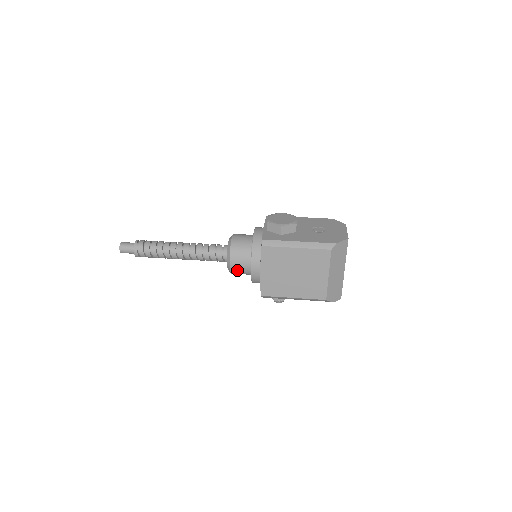
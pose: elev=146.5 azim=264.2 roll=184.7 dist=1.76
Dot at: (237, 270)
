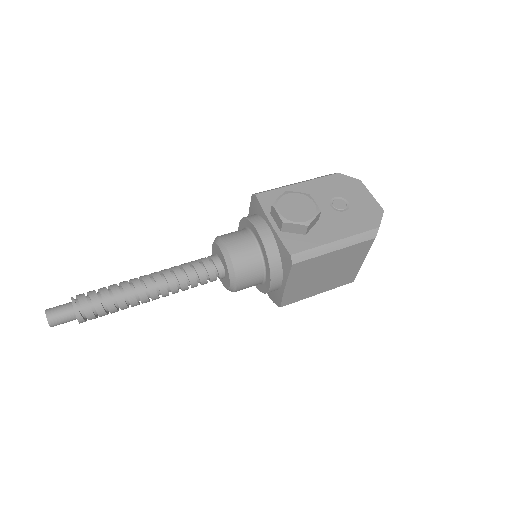
Dot at: occluded
